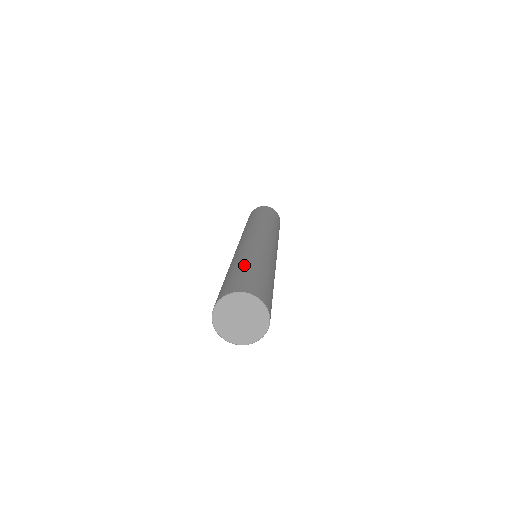
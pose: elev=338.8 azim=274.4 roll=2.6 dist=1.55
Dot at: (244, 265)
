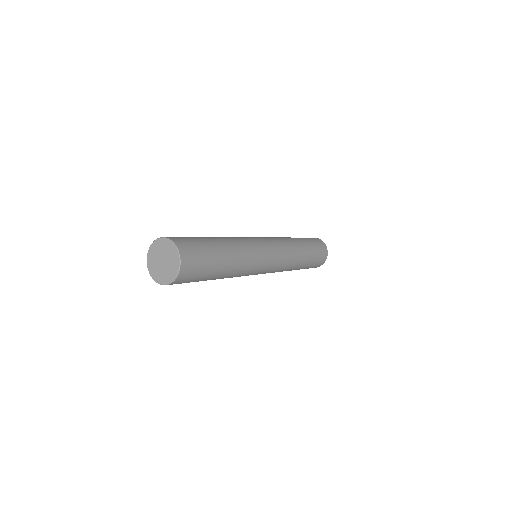
Dot at: (207, 237)
